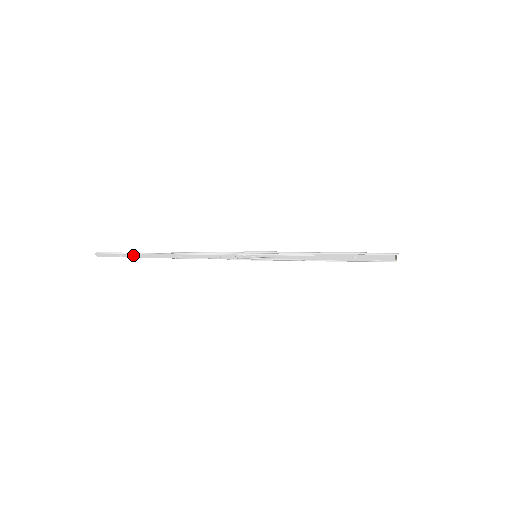
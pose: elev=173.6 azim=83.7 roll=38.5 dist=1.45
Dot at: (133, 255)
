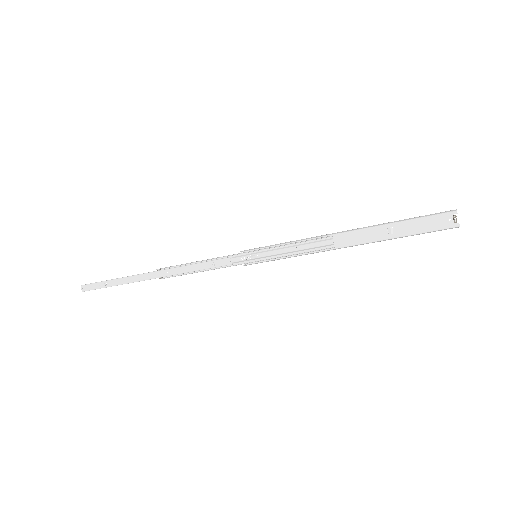
Dot at: (118, 281)
